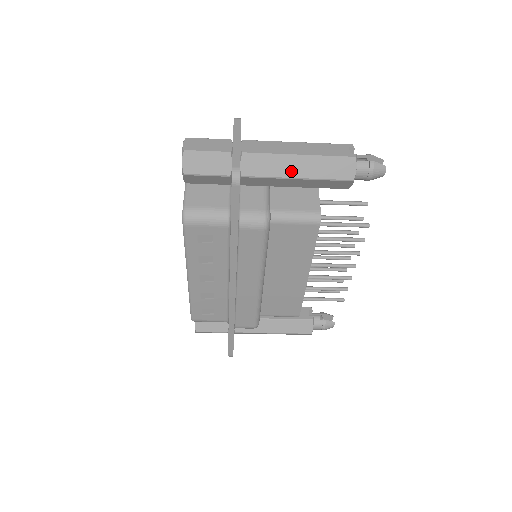
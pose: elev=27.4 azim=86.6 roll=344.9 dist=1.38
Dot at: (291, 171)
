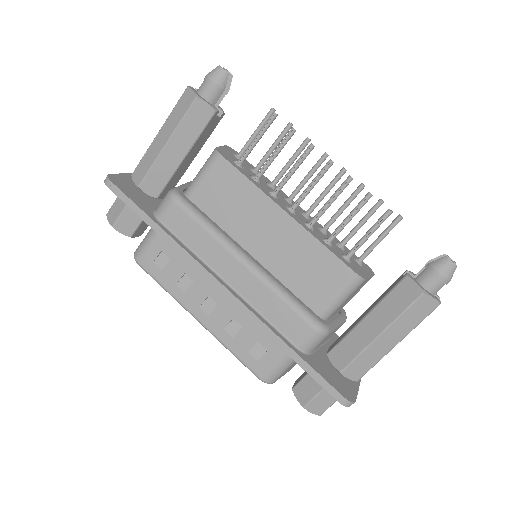
Dot at: (160, 146)
